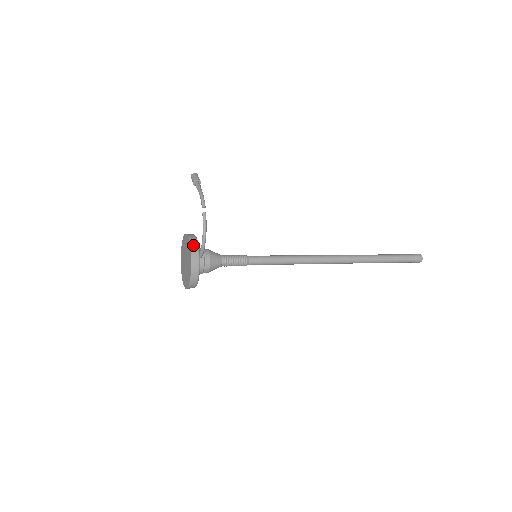
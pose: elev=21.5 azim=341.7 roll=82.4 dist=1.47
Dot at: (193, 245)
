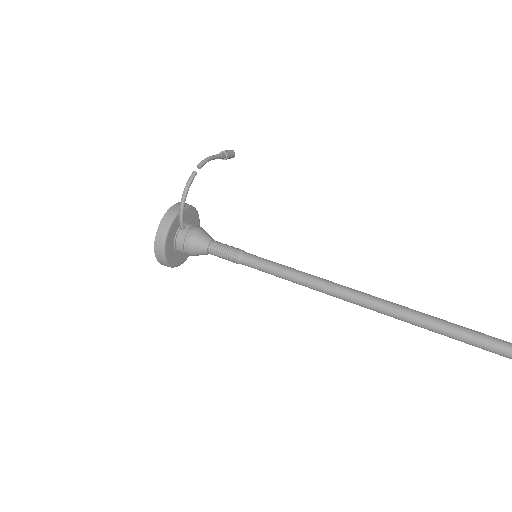
Dot at: (174, 208)
